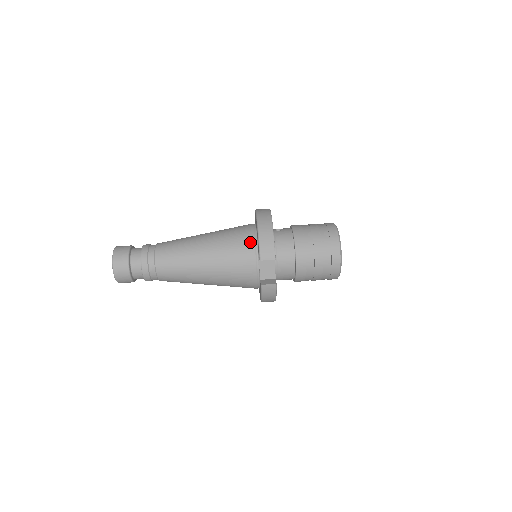
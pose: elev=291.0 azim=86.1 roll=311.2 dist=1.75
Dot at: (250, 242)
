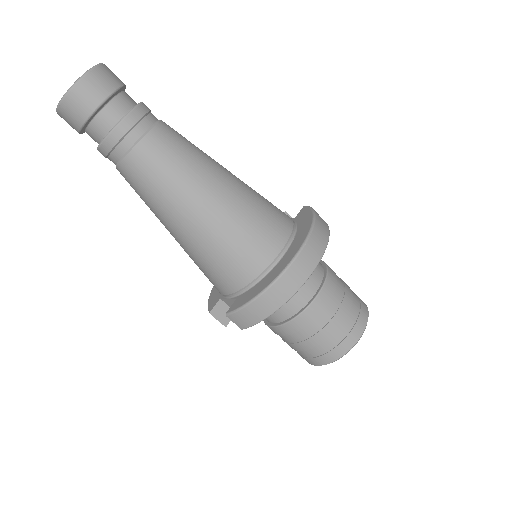
Dot at: (246, 277)
